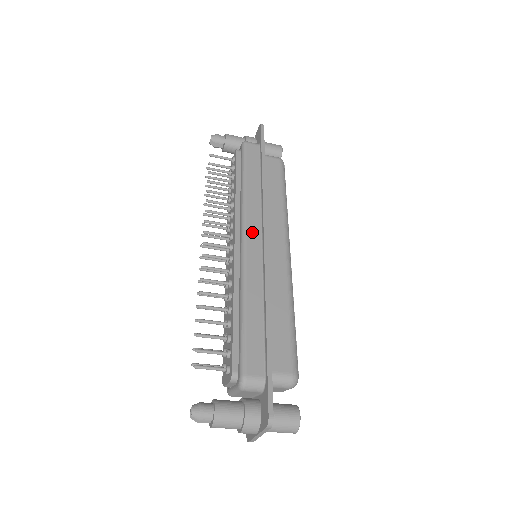
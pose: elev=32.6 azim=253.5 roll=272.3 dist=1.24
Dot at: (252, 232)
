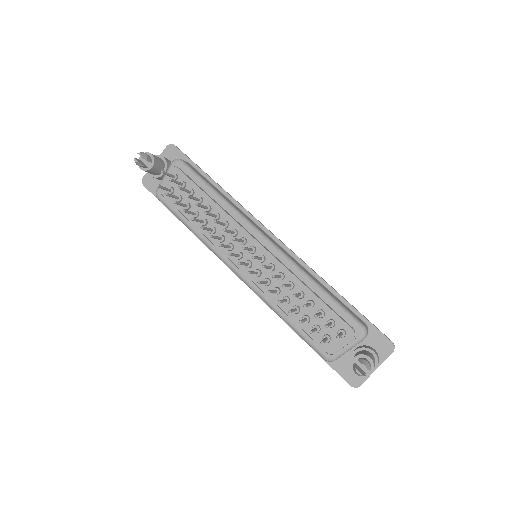
Dot at: (263, 232)
